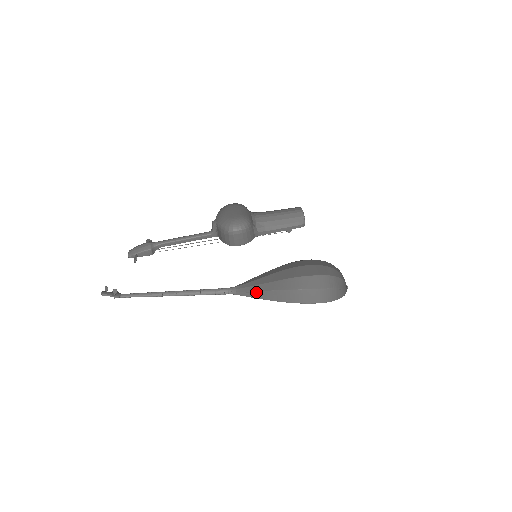
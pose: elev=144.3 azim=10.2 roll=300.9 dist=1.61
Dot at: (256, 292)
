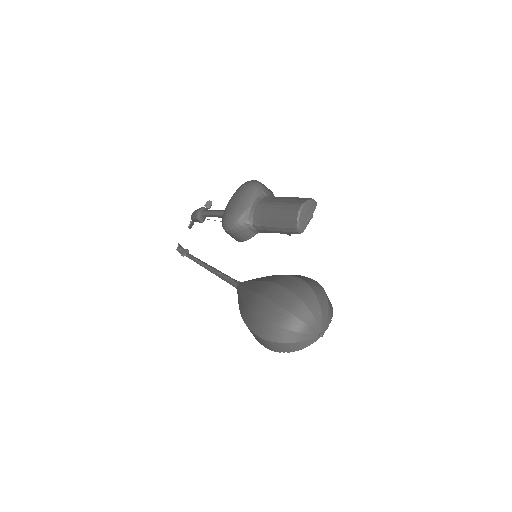
Dot at: (238, 302)
